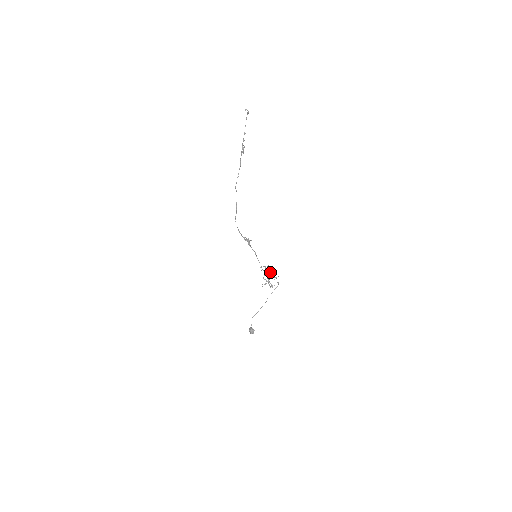
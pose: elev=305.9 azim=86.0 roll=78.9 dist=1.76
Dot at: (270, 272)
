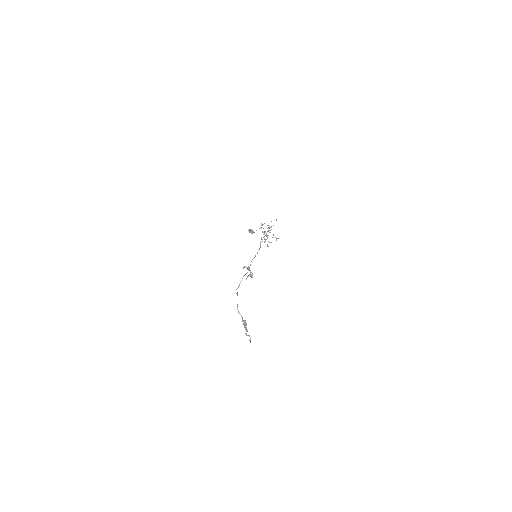
Dot at: (268, 231)
